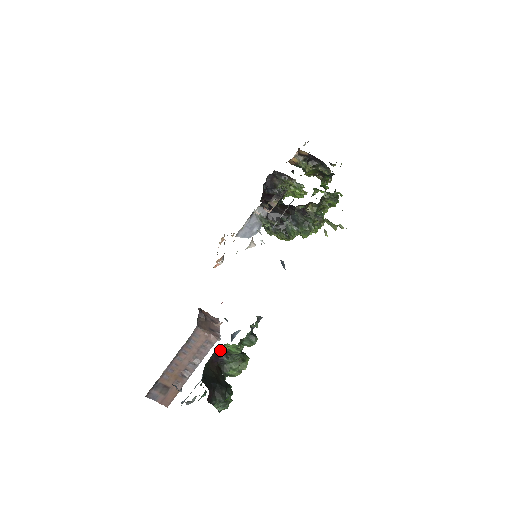
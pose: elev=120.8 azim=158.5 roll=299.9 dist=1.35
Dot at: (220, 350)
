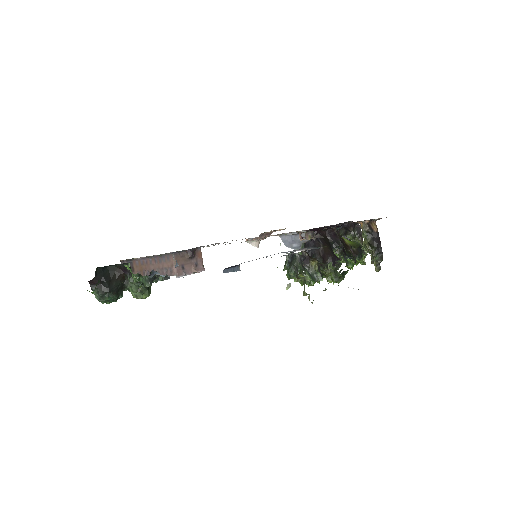
Dot at: (129, 267)
